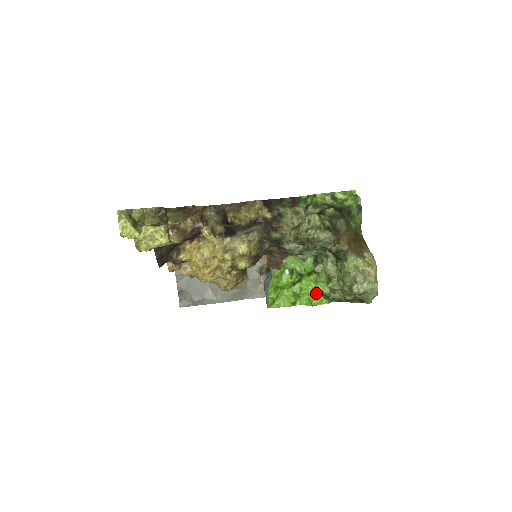
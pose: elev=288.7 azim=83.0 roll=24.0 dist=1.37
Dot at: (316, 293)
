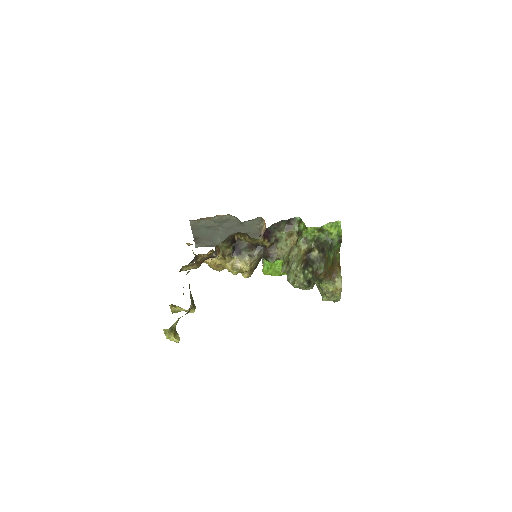
Dot at: occluded
